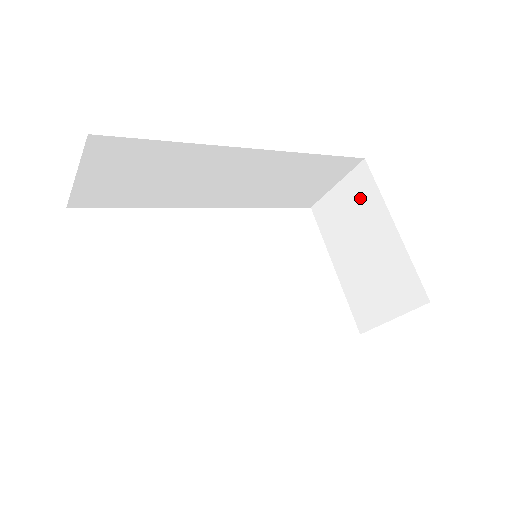
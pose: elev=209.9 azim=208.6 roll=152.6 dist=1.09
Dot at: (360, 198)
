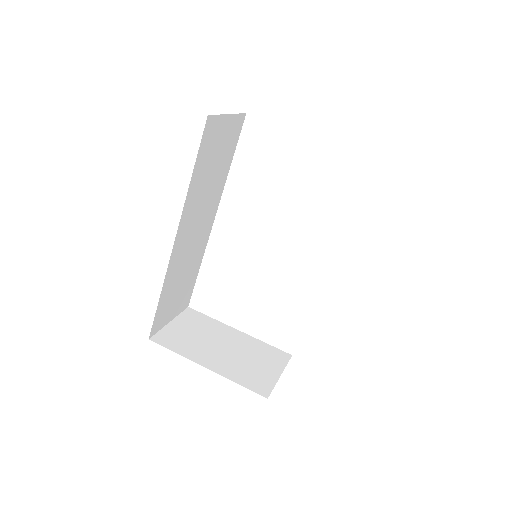
Dot at: occluded
